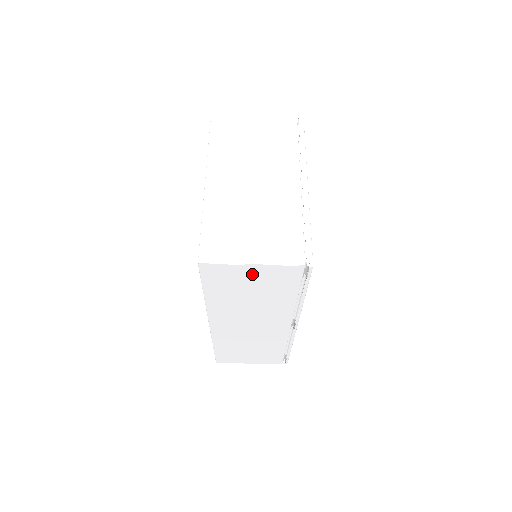
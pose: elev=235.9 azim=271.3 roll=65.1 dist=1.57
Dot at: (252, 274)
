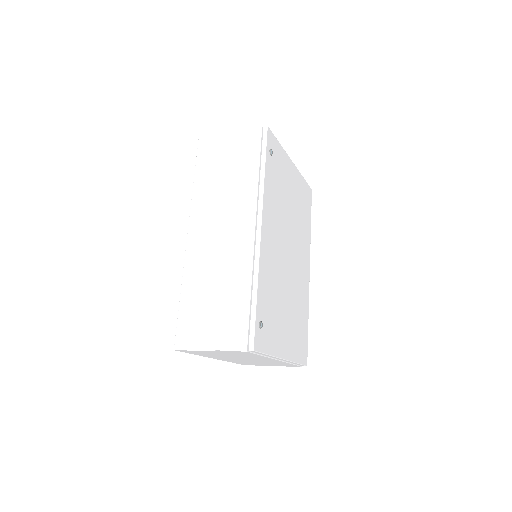
Dot at: occluded
